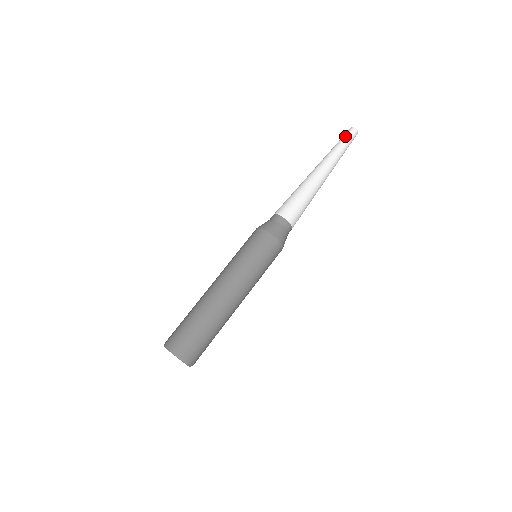
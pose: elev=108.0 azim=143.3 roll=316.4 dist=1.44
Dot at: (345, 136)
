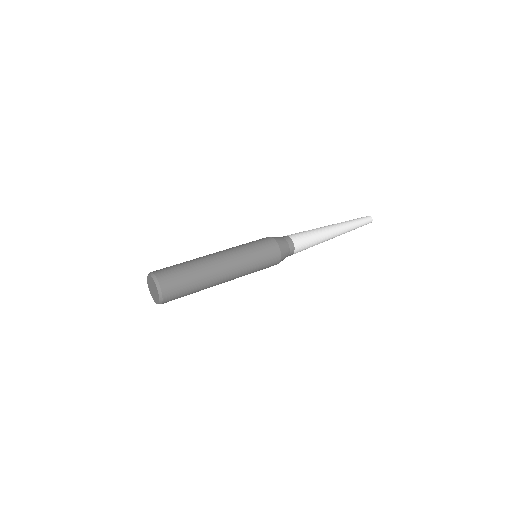
Dot at: (360, 218)
